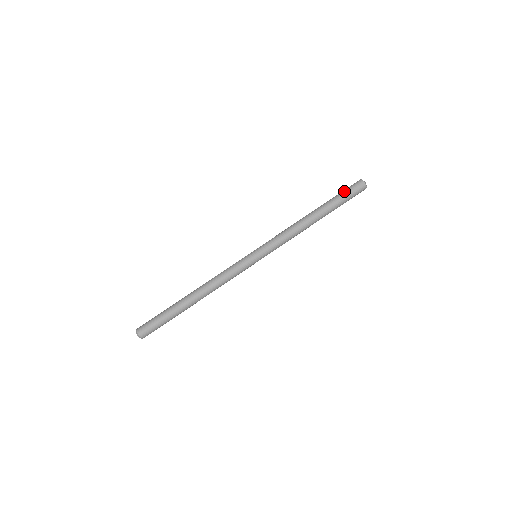
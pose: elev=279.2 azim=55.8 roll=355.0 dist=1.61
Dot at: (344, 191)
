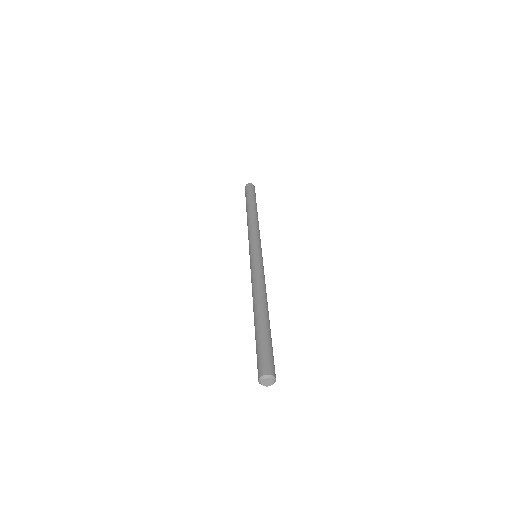
Dot at: (248, 192)
